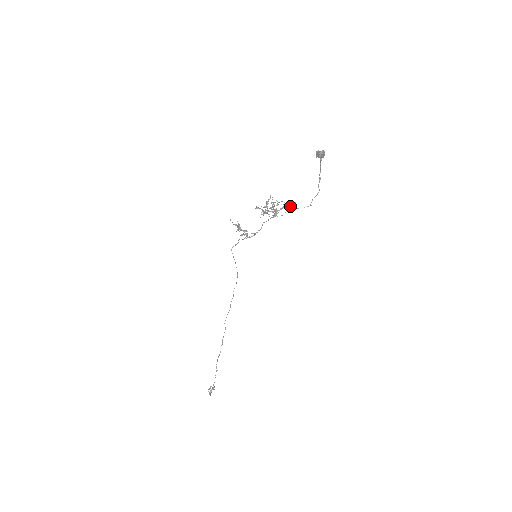
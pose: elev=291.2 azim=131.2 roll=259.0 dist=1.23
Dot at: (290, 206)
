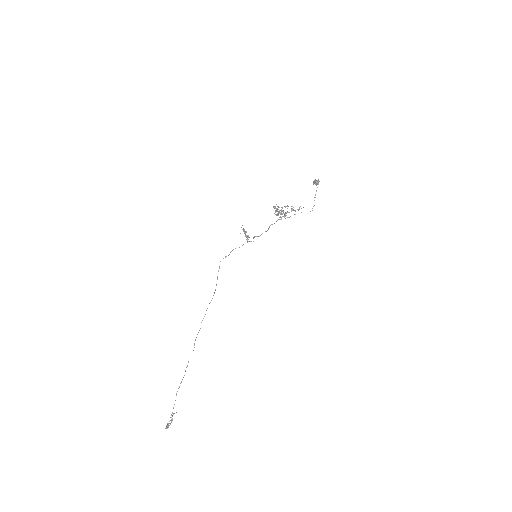
Dot at: (299, 209)
